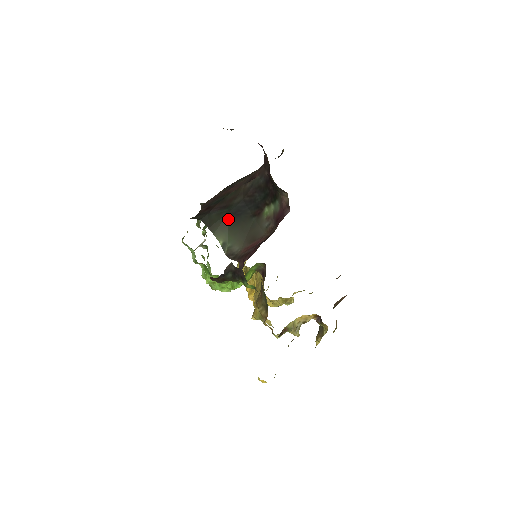
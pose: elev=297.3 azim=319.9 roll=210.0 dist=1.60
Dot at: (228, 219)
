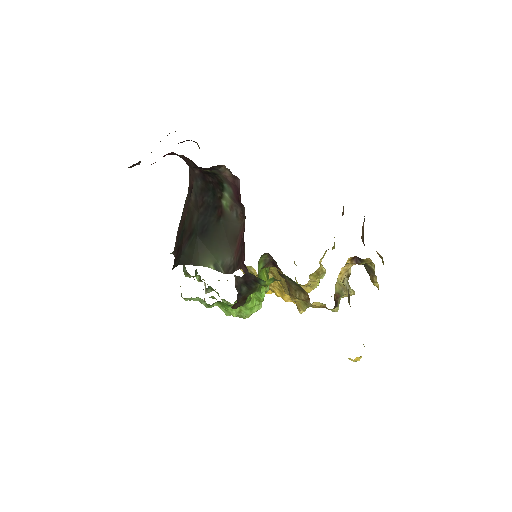
Dot at: (201, 242)
